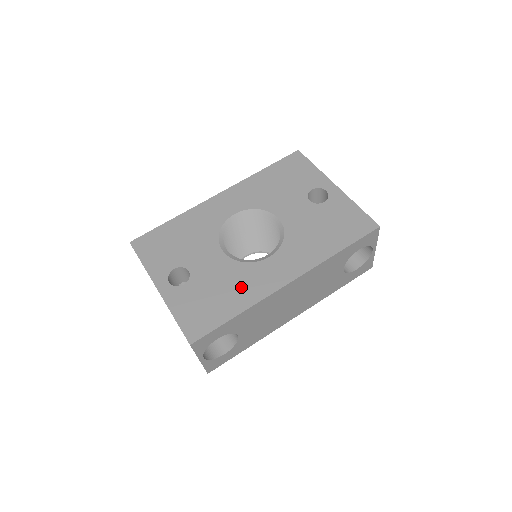
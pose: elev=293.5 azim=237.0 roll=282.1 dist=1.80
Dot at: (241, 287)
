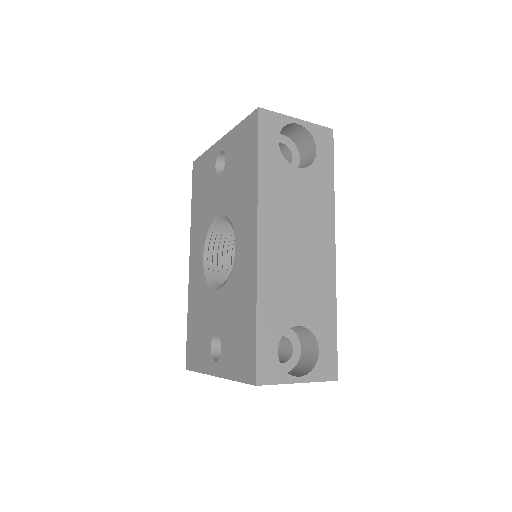
Dot at: (242, 294)
